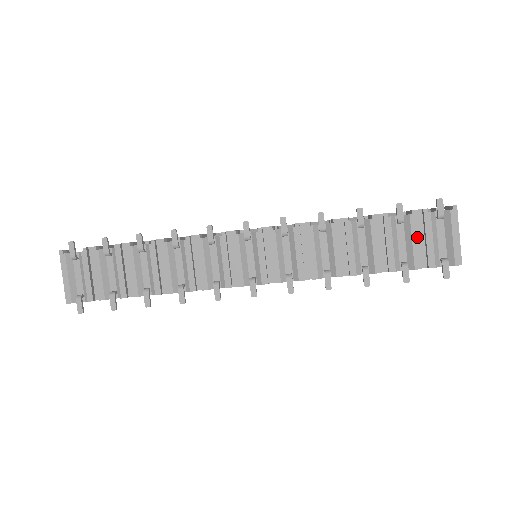
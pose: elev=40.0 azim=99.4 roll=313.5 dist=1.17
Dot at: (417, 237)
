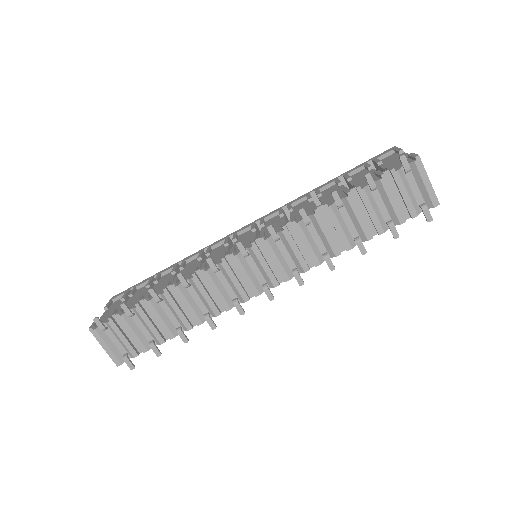
Dot at: (393, 197)
